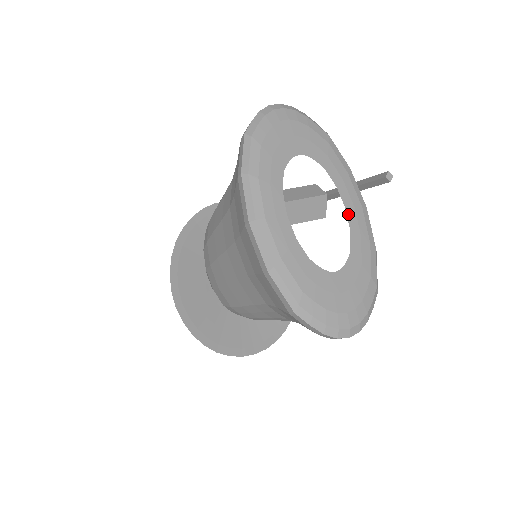
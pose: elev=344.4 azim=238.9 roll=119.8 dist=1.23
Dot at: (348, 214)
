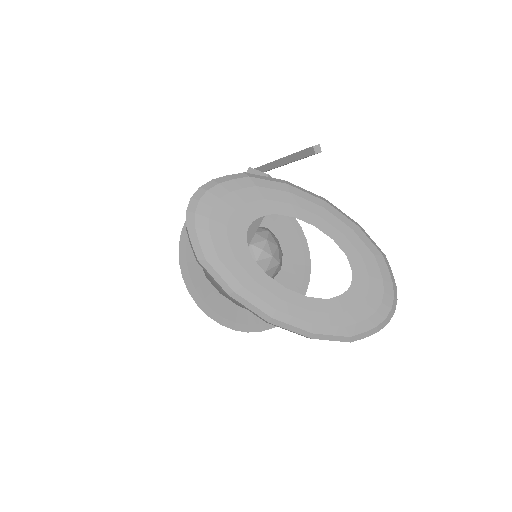
Dot at: (320, 228)
